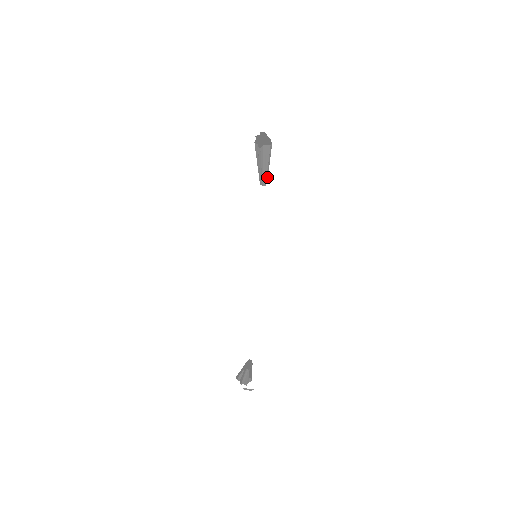
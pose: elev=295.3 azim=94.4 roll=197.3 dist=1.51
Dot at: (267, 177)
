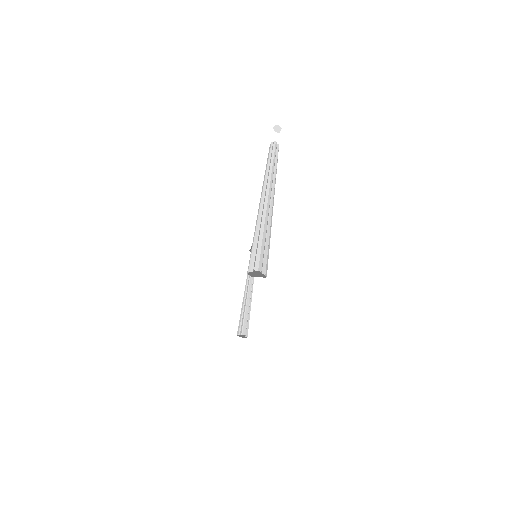
Dot at: (276, 169)
